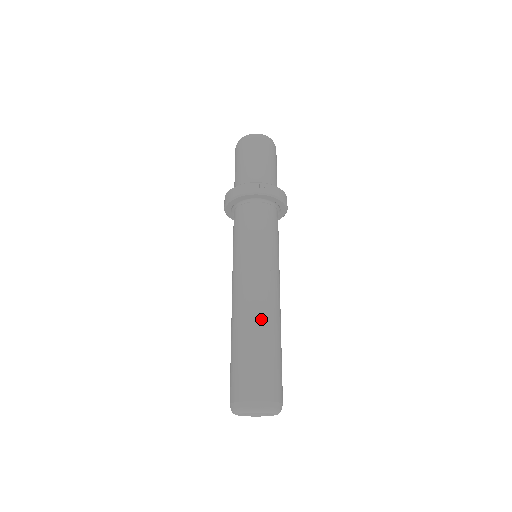
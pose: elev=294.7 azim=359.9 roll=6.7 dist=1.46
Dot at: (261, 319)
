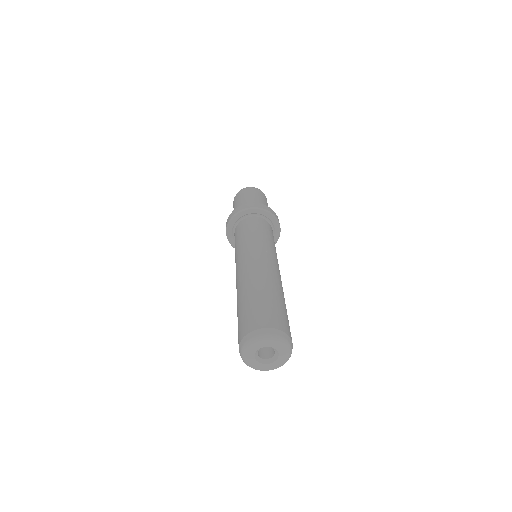
Dot at: (281, 286)
